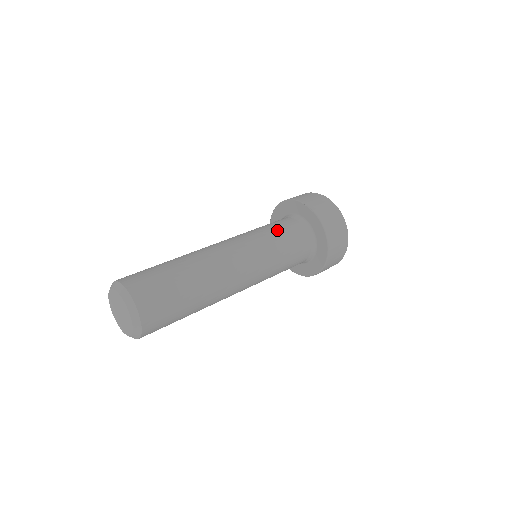
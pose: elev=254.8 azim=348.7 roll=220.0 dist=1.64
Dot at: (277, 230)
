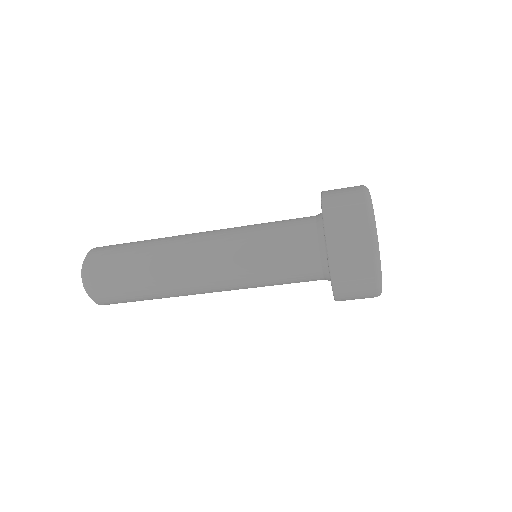
Dot at: (277, 253)
